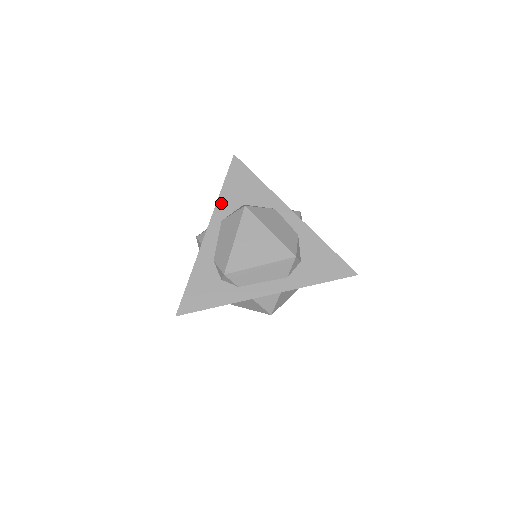
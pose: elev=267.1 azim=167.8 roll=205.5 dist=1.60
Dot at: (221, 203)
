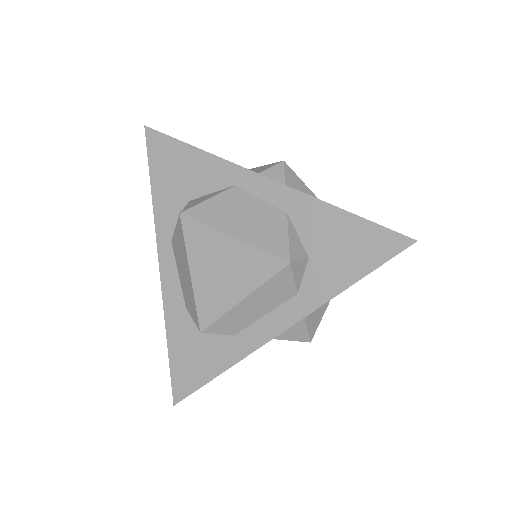
Dot at: (159, 214)
